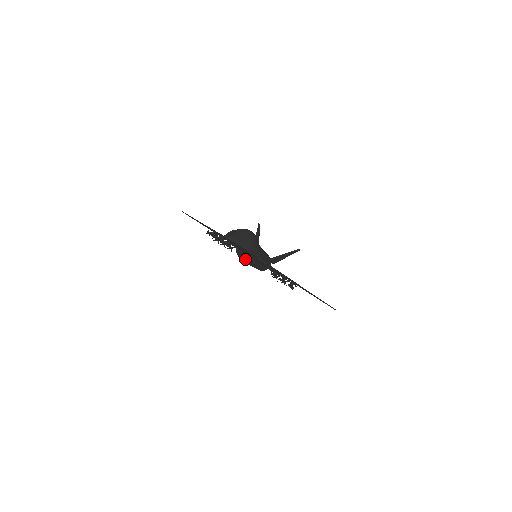
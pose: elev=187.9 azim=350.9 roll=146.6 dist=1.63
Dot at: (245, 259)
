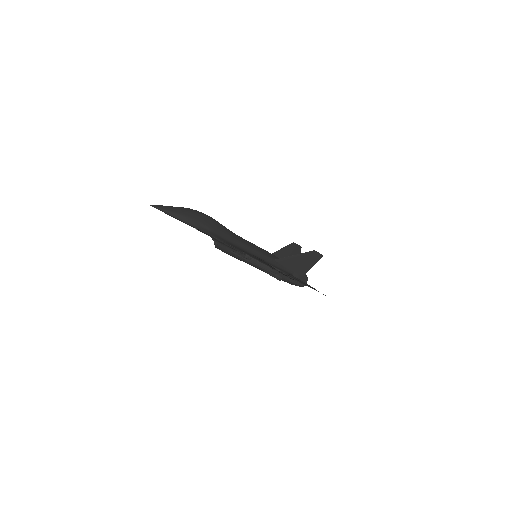
Dot at: occluded
